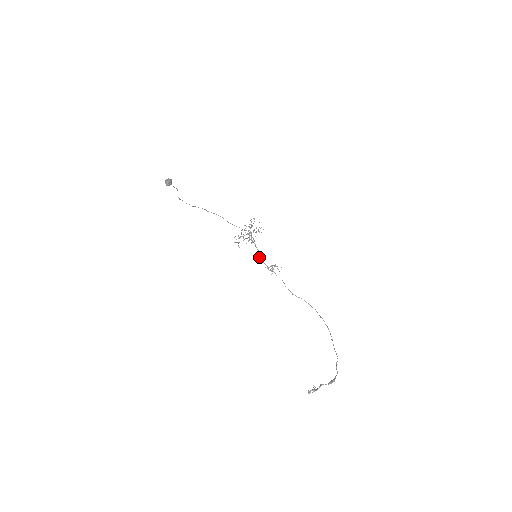
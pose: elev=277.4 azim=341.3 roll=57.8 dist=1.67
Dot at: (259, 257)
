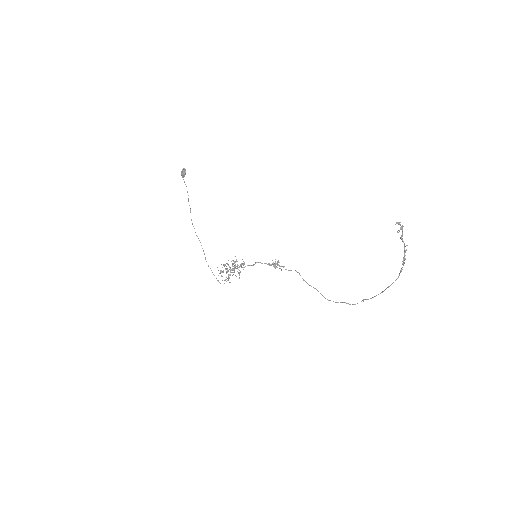
Dot at: (257, 262)
